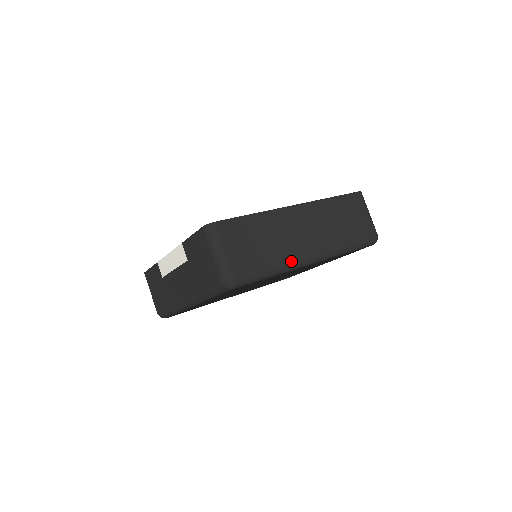
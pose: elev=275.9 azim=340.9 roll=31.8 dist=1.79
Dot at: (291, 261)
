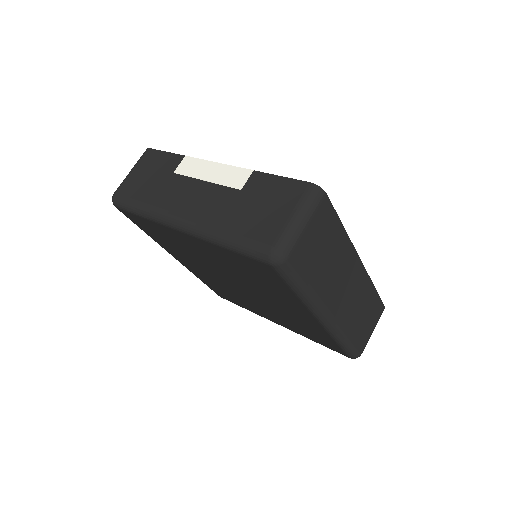
Dot at: (320, 300)
